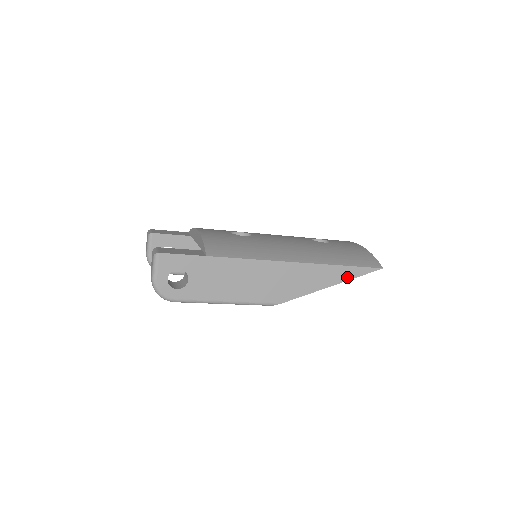
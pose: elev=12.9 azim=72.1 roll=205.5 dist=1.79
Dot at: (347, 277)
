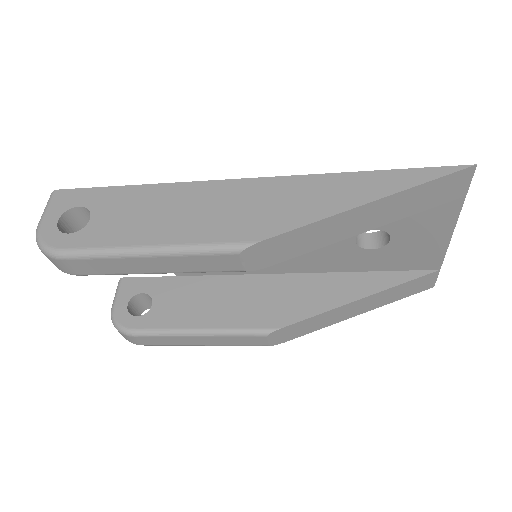
Dot at: (396, 187)
